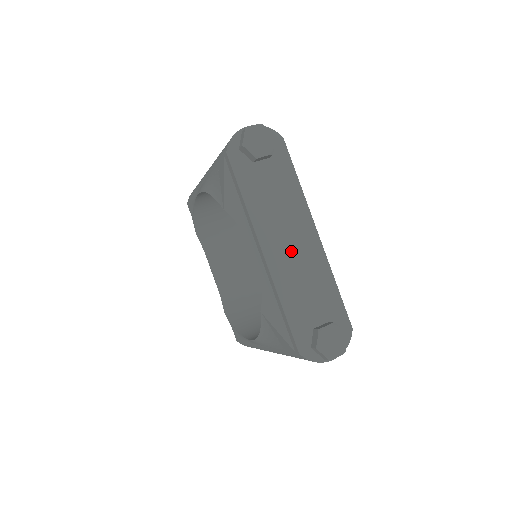
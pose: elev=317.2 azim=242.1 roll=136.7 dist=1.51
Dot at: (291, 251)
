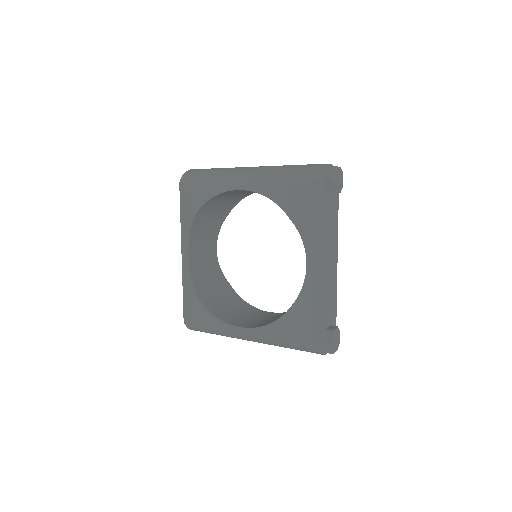
Dot at: (328, 268)
